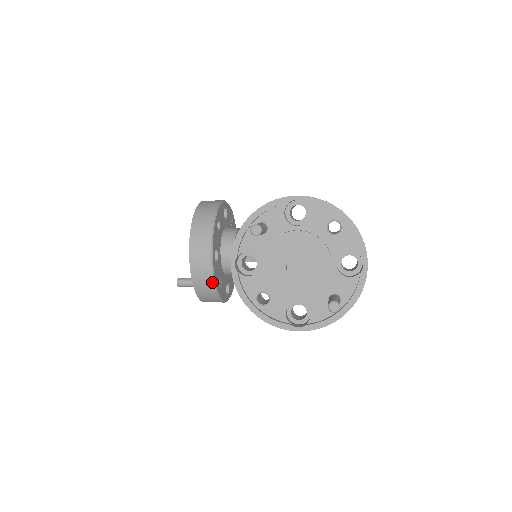
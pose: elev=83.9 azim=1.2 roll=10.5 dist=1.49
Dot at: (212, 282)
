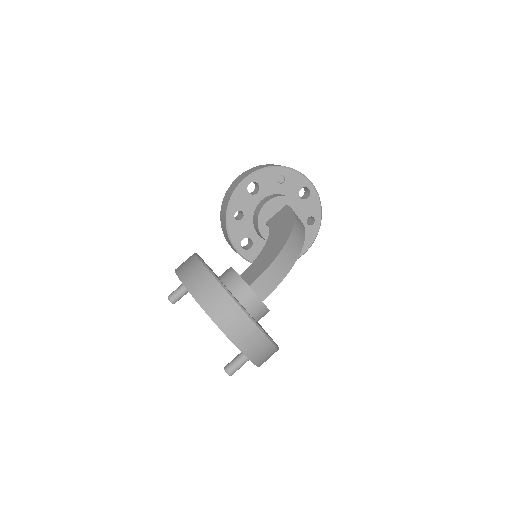
Dot at: occluded
